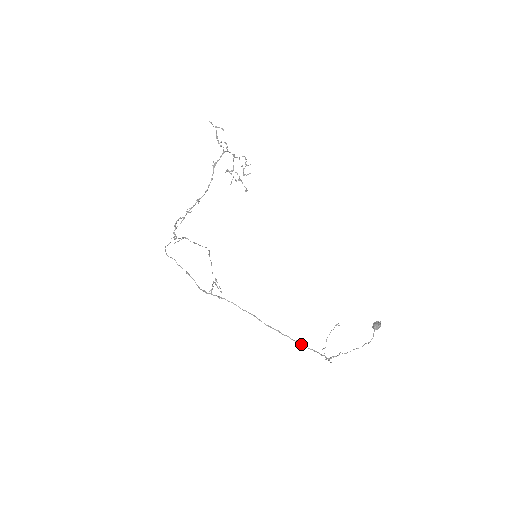
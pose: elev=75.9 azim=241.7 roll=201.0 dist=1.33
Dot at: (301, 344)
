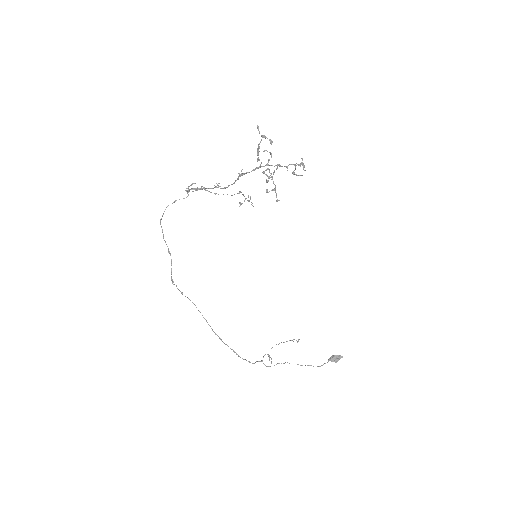
Dot at: (237, 354)
